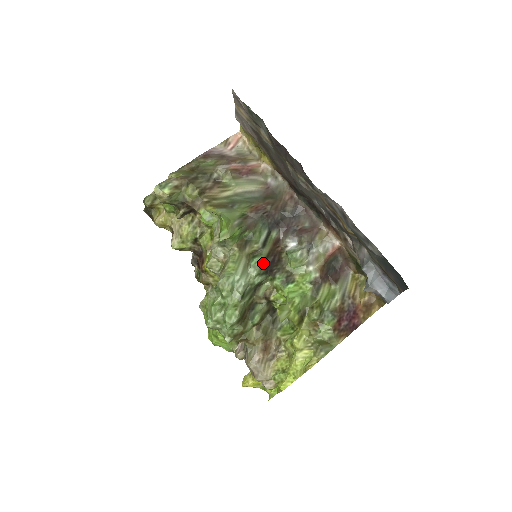
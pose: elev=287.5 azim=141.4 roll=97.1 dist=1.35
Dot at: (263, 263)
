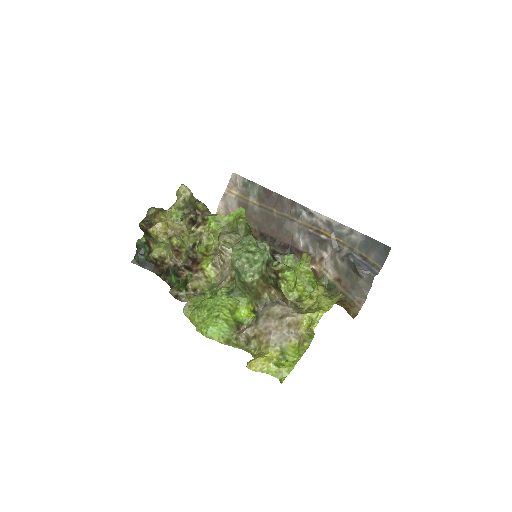
Dot at: occluded
